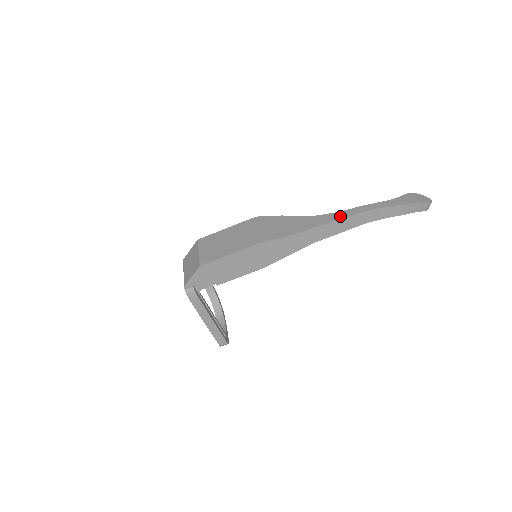
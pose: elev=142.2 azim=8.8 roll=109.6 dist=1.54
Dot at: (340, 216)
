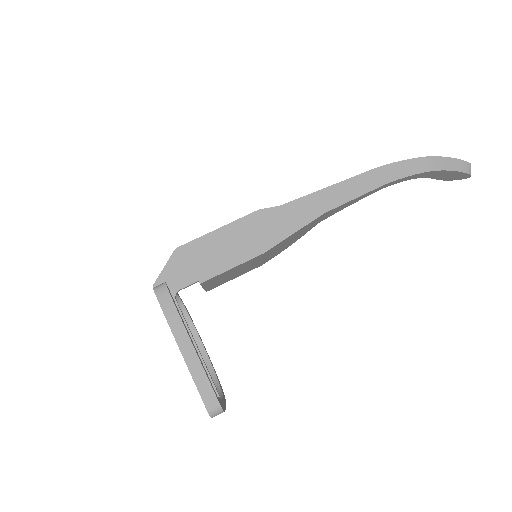
Dot at: (353, 178)
